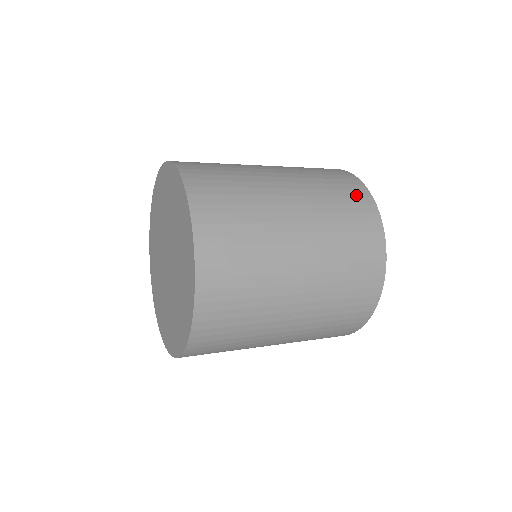
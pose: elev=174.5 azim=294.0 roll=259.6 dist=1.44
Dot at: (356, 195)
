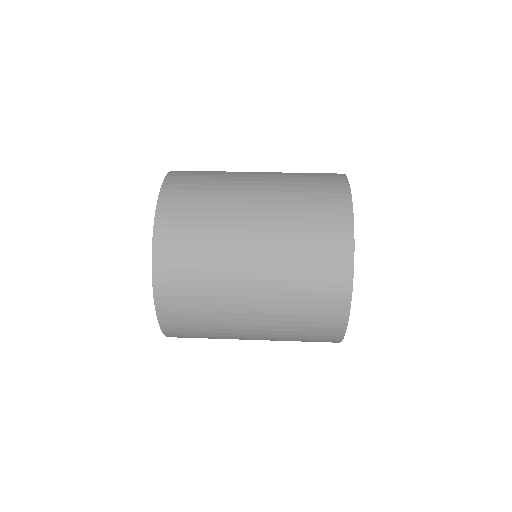
Dot at: (330, 181)
